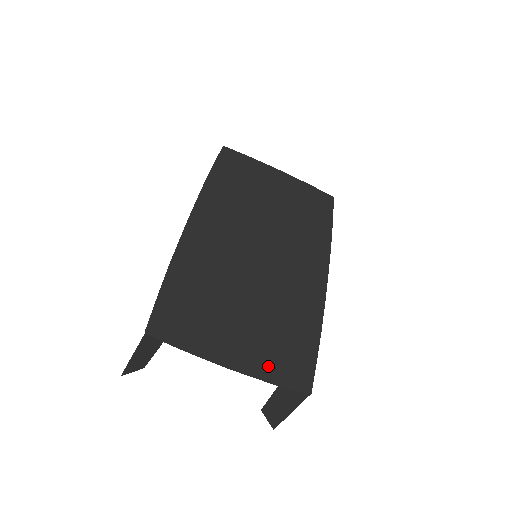
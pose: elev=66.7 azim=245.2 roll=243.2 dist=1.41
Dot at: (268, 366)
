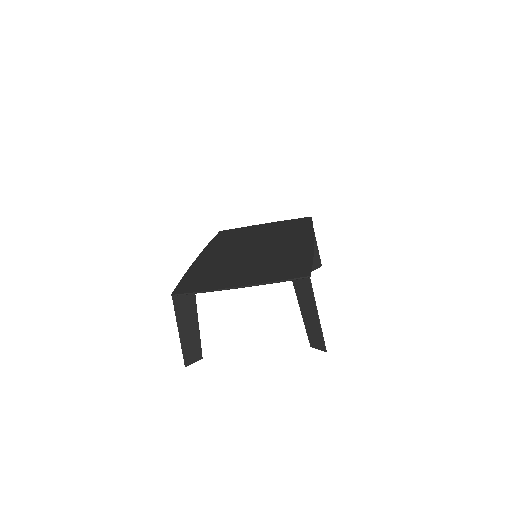
Dot at: (270, 278)
